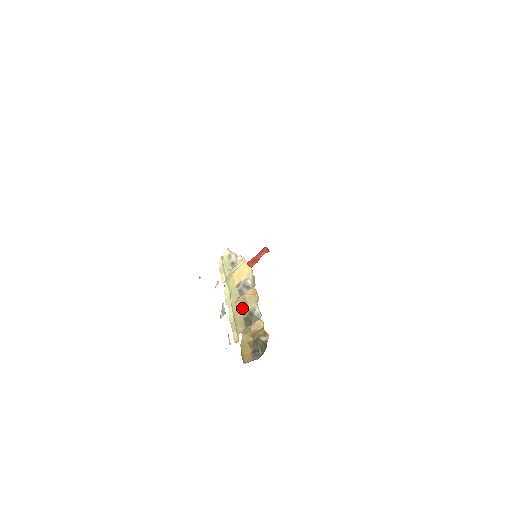
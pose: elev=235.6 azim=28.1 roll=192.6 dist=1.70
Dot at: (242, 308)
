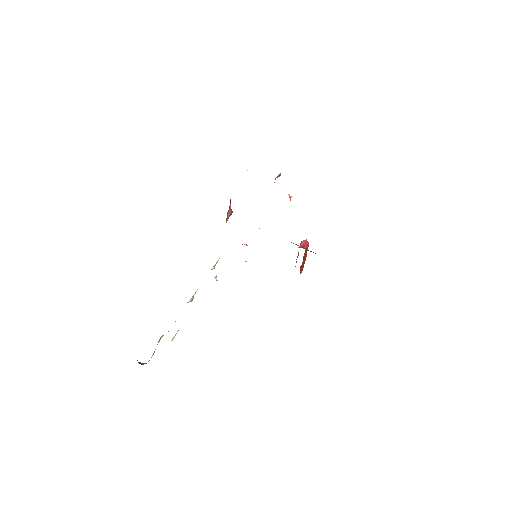
Dot at: occluded
